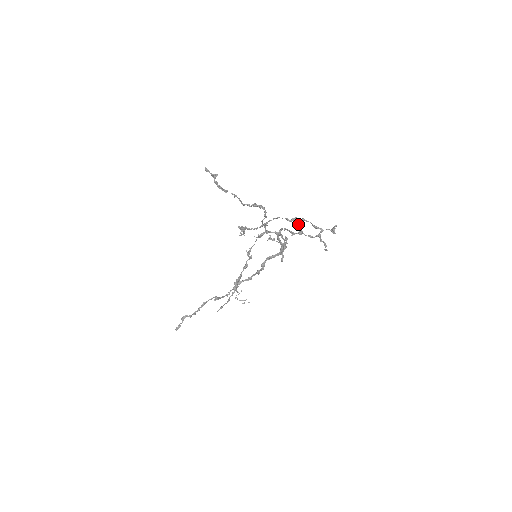
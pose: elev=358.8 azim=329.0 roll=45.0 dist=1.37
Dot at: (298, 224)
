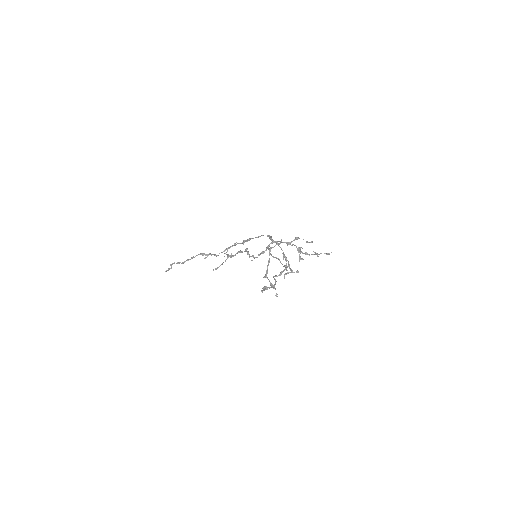
Dot at: (298, 248)
